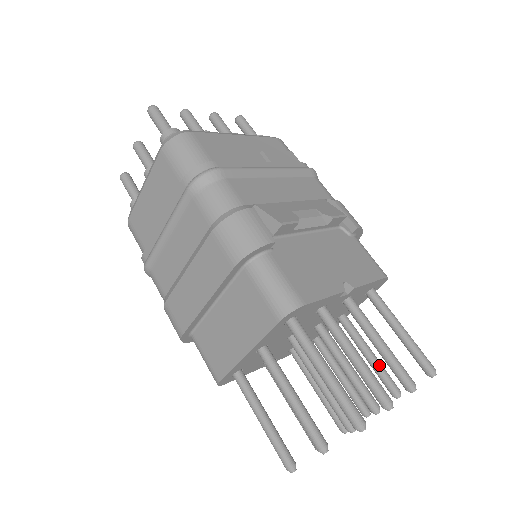
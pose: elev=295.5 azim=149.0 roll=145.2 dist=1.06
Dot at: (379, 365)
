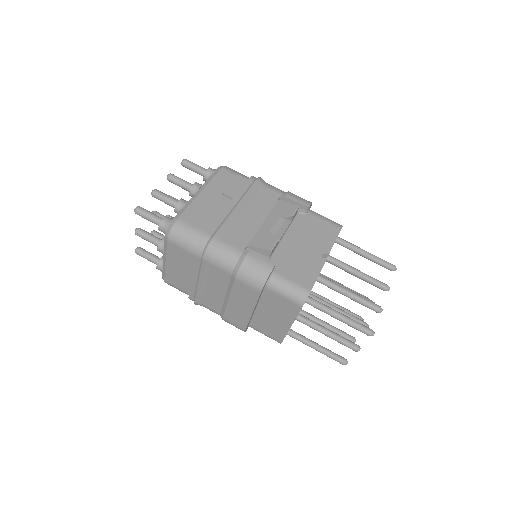
Dot at: occluded
